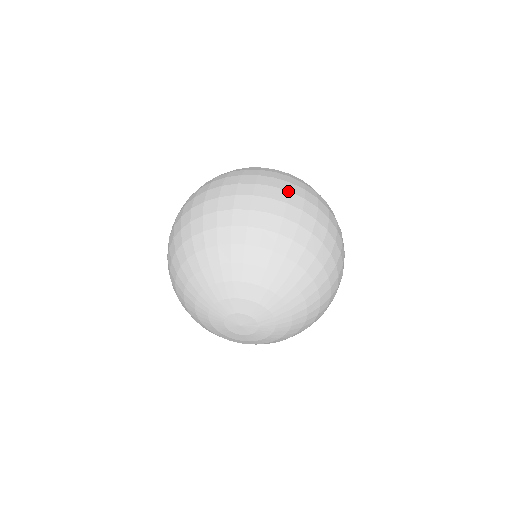
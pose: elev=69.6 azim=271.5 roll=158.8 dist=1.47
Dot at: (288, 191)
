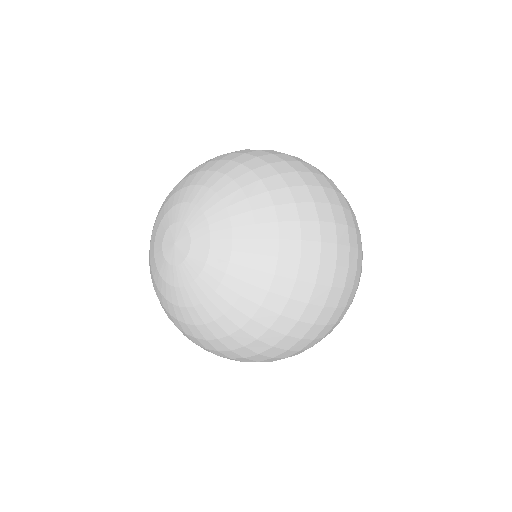
Dot at: (333, 188)
